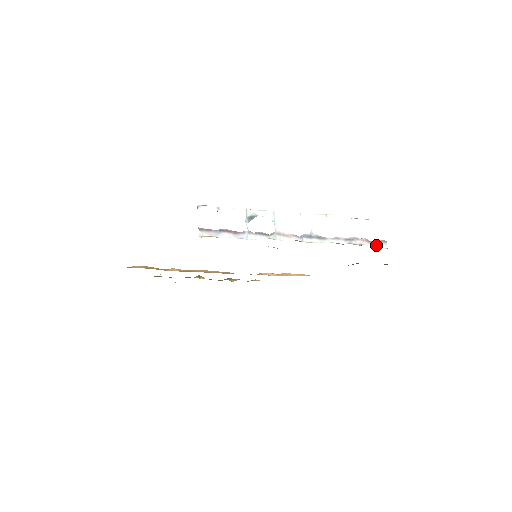
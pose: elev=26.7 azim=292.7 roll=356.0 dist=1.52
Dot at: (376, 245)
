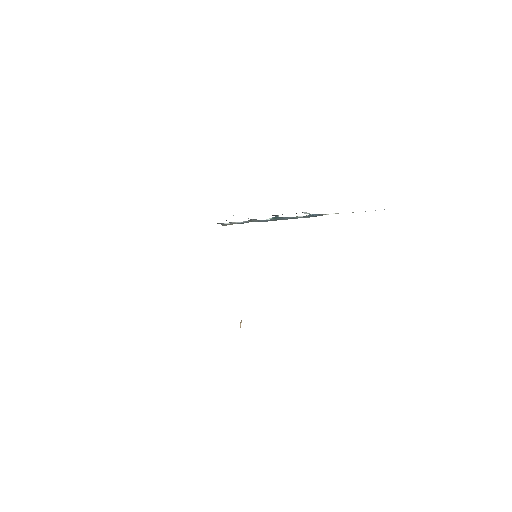
Dot at: occluded
